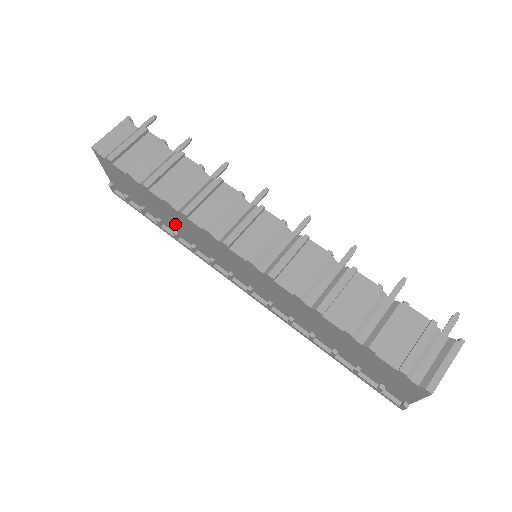
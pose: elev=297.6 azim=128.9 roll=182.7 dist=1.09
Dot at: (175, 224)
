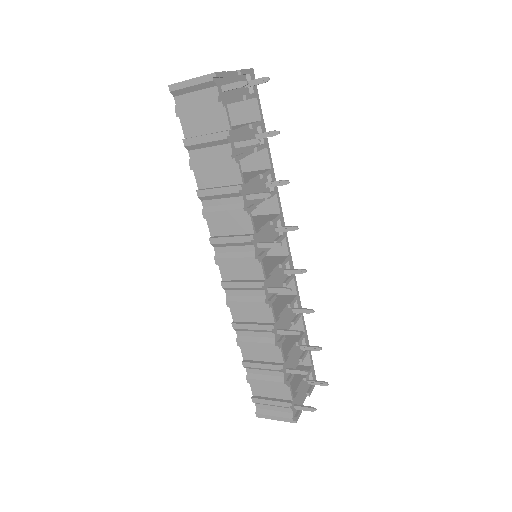
Dot at: occluded
